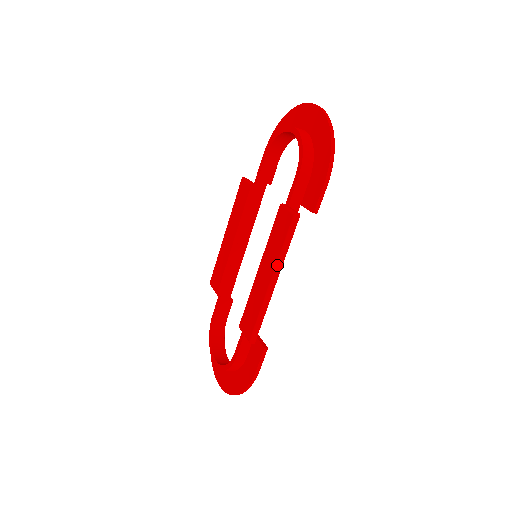
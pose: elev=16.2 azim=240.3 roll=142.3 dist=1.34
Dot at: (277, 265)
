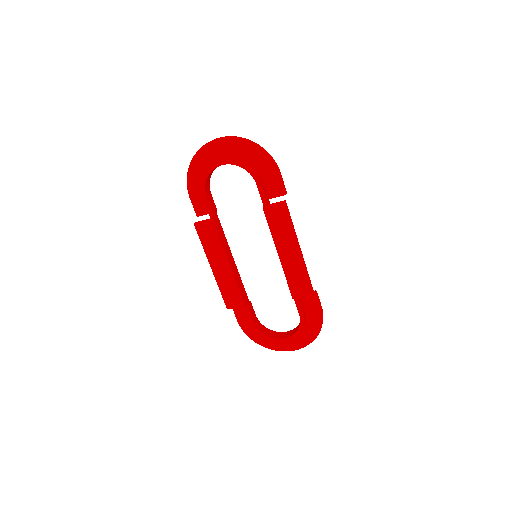
Dot at: (296, 239)
